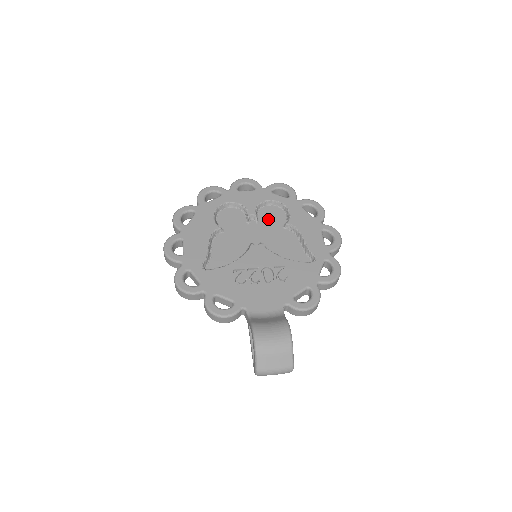
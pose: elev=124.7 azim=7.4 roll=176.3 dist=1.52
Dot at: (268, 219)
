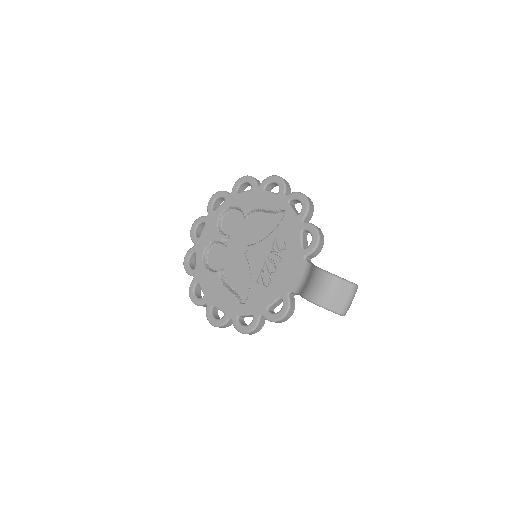
Dot at: (233, 227)
